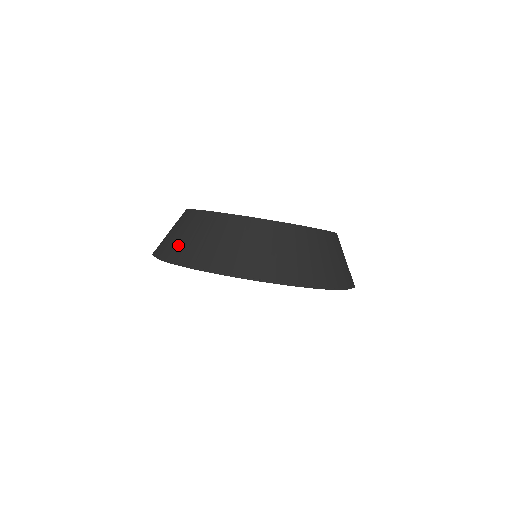
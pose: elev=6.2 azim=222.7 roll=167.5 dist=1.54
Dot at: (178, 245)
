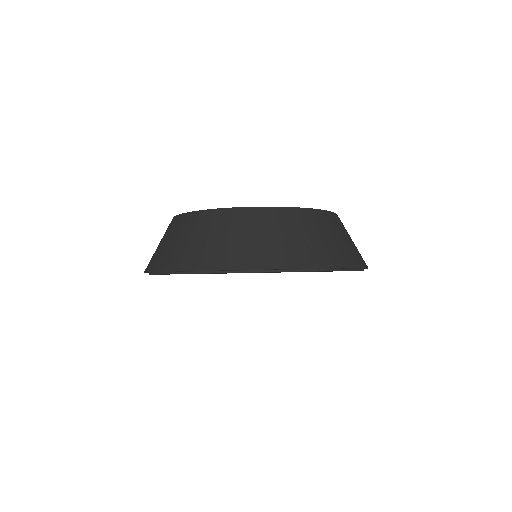
Dot at: (179, 252)
